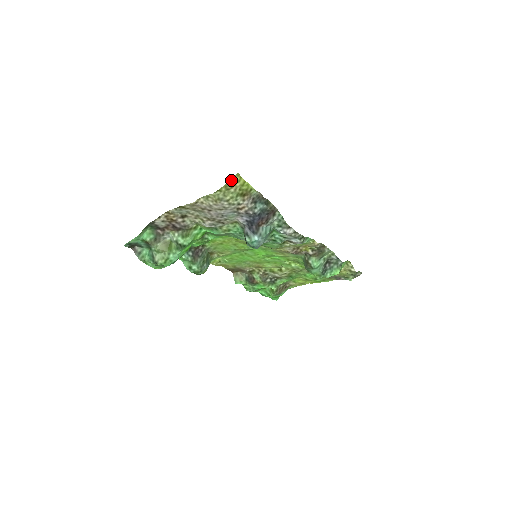
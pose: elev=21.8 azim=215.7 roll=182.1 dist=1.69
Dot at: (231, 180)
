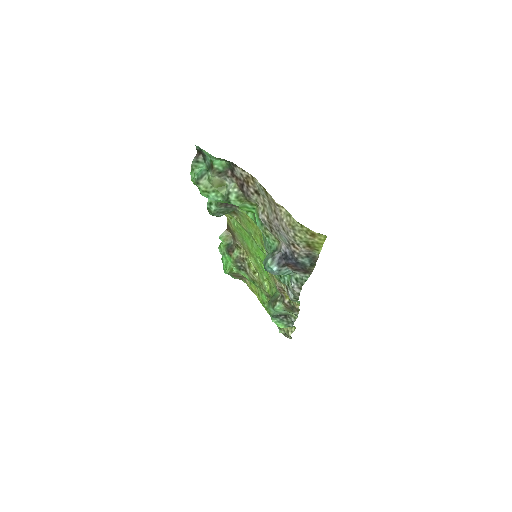
Dot at: (317, 233)
